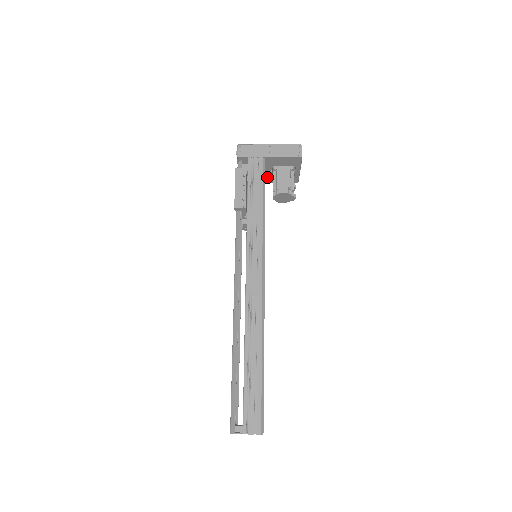
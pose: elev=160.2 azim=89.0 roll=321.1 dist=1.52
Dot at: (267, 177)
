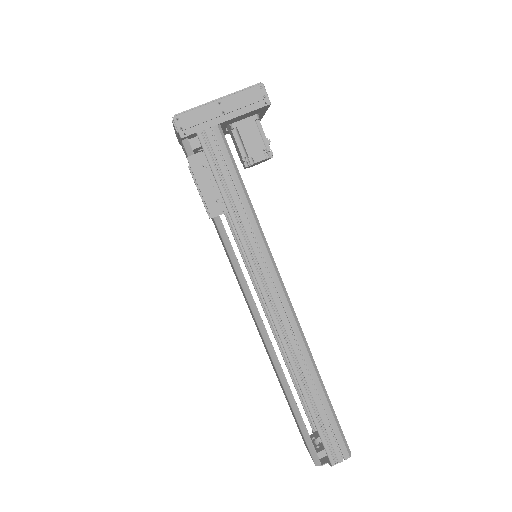
Dot at: occluded
